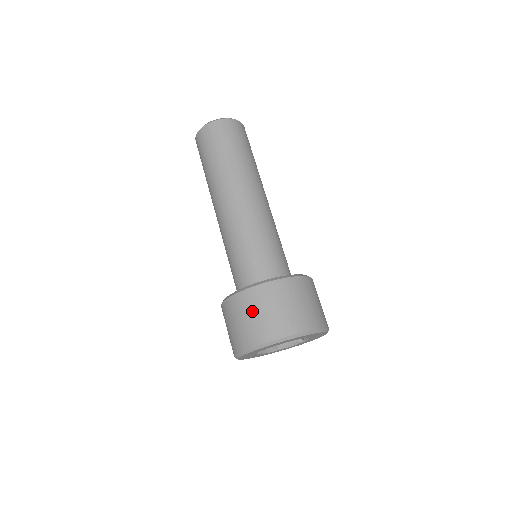
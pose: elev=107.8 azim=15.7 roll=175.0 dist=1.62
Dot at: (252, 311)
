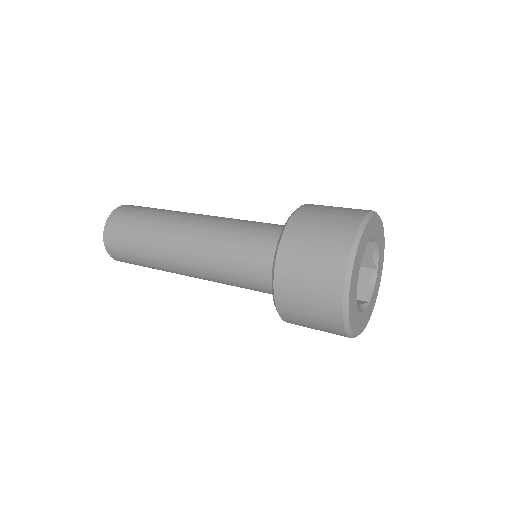
Dot at: (307, 245)
